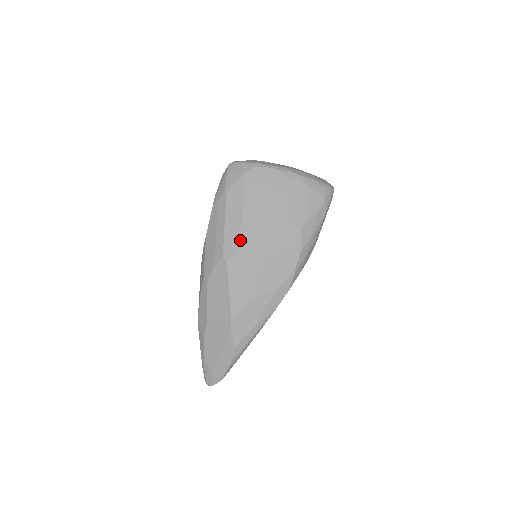
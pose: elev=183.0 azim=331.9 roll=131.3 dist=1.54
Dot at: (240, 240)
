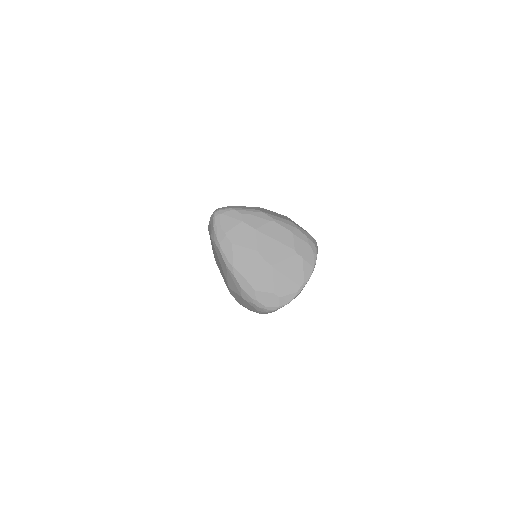
Dot at: (215, 260)
